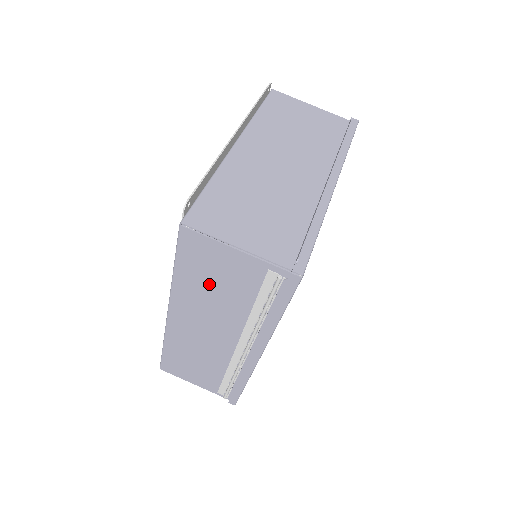
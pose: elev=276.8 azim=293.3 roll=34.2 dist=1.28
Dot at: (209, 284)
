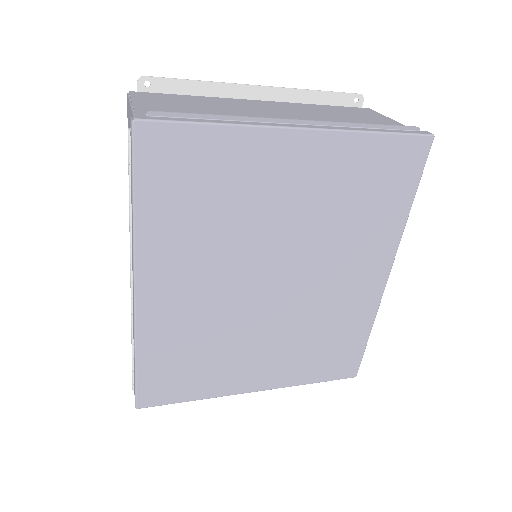
Dot at: occluded
